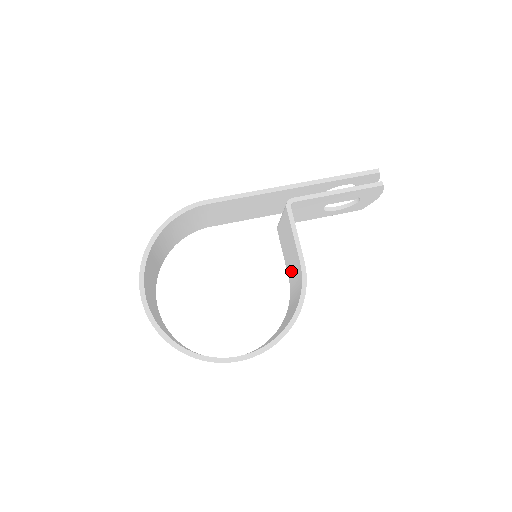
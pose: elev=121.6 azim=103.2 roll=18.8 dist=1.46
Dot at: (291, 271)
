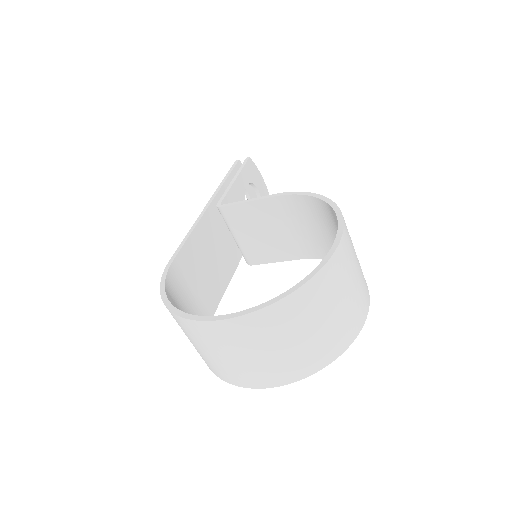
Dot at: (290, 241)
